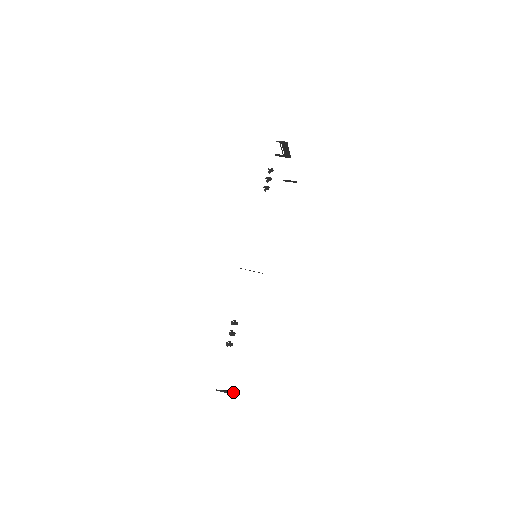
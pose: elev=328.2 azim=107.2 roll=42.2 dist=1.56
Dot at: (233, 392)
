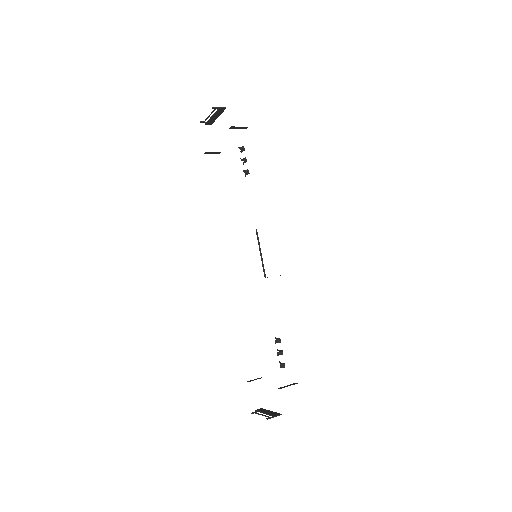
Dot at: (268, 411)
